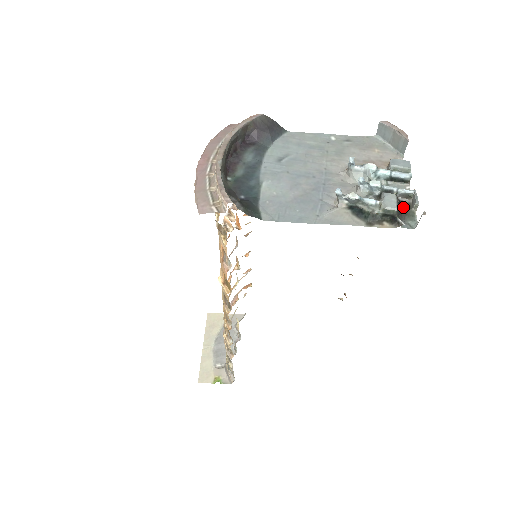
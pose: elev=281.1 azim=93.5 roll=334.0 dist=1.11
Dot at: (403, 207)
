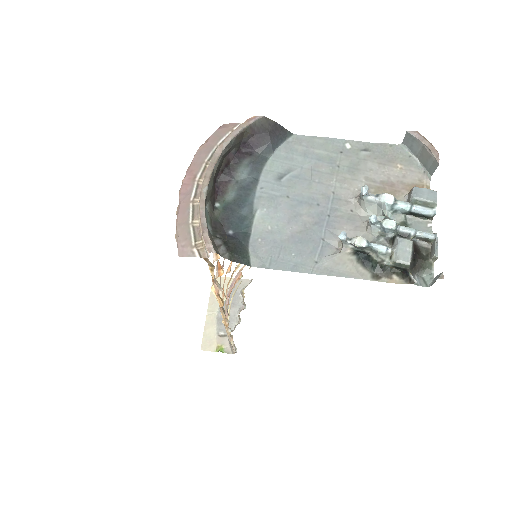
Dot at: (419, 257)
